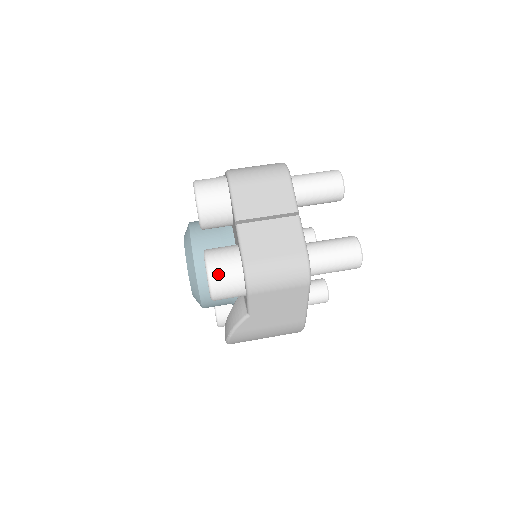
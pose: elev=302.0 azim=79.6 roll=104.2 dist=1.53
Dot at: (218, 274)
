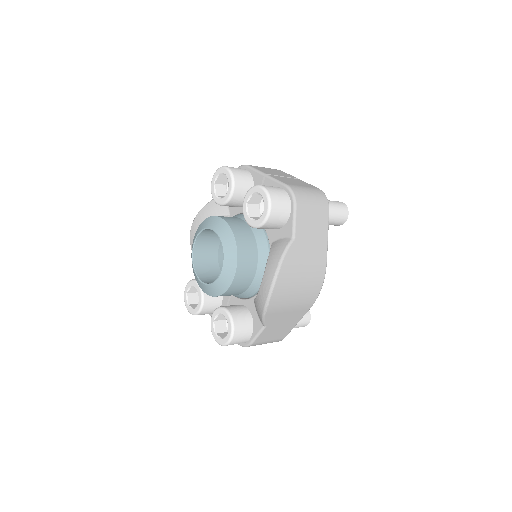
Dot at: (271, 189)
